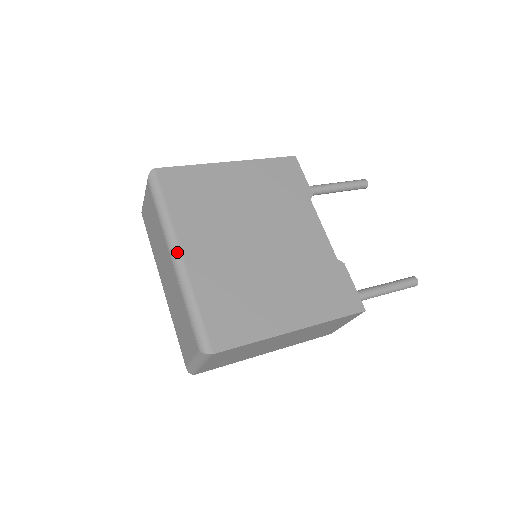
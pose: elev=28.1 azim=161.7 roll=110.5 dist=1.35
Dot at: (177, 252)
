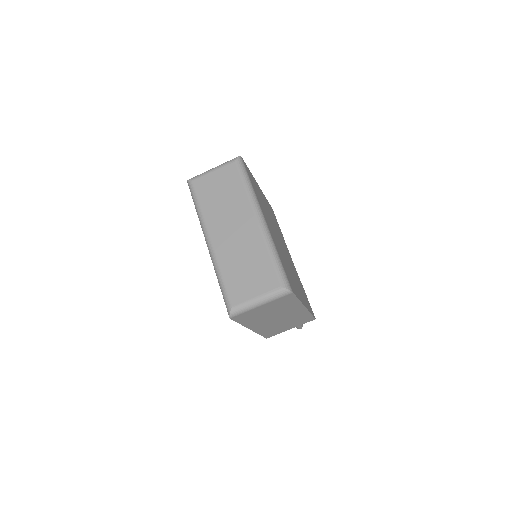
Dot at: (263, 217)
